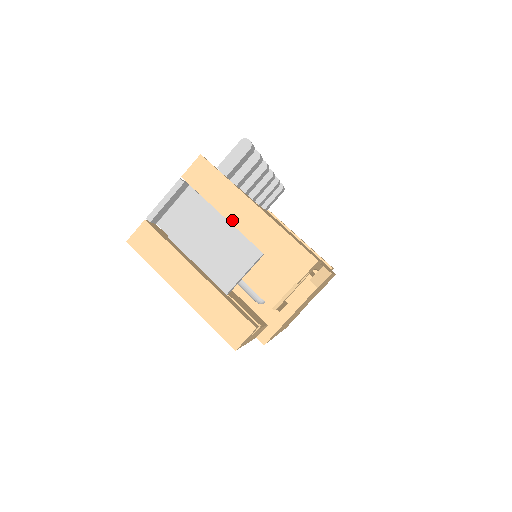
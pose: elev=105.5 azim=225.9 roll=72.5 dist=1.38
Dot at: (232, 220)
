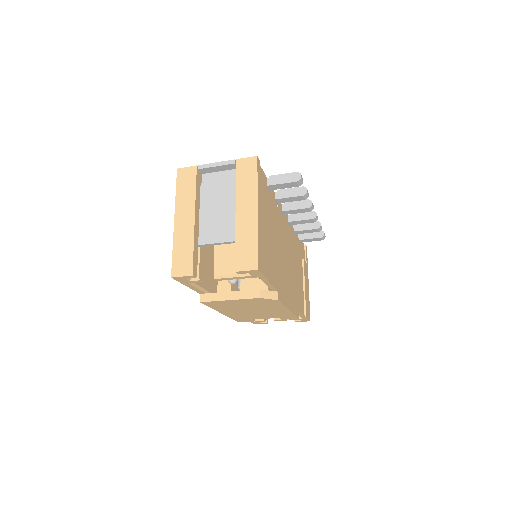
Dot at: (238, 206)
